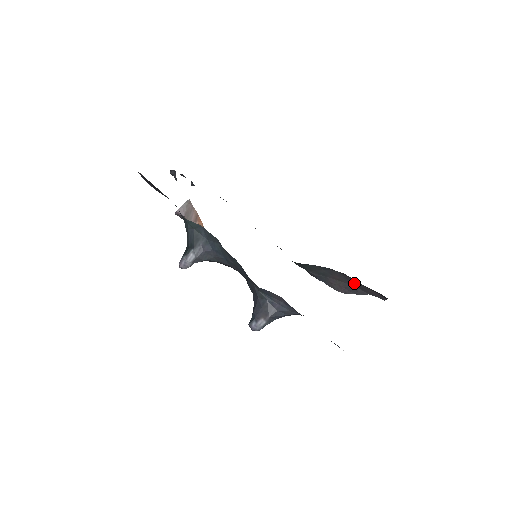
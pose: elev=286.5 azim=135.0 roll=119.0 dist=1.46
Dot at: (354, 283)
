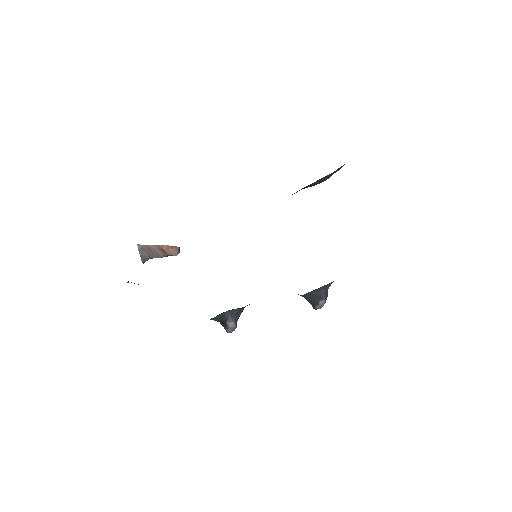
Dot at: occluded
